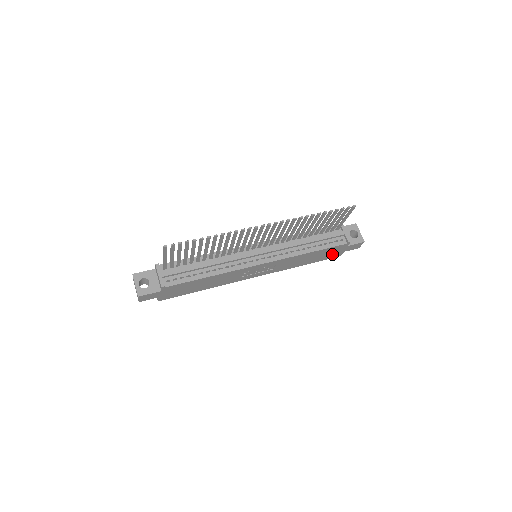
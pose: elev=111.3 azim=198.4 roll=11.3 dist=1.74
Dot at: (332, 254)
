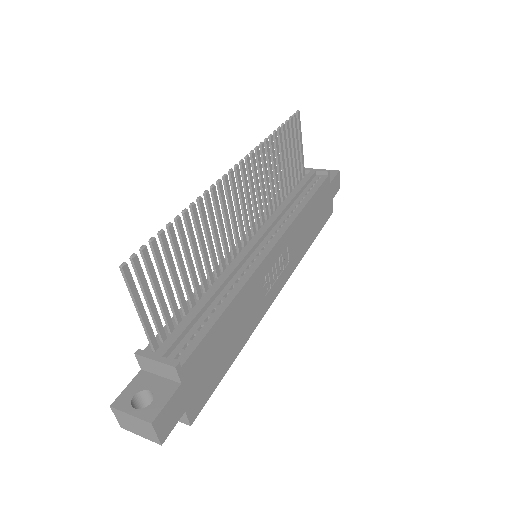
Dot at: (325, 208)
